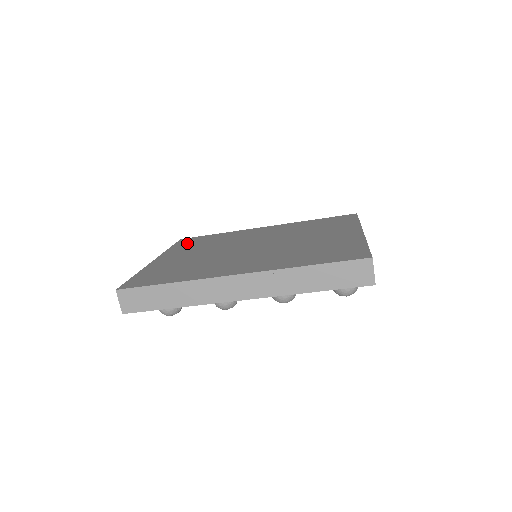
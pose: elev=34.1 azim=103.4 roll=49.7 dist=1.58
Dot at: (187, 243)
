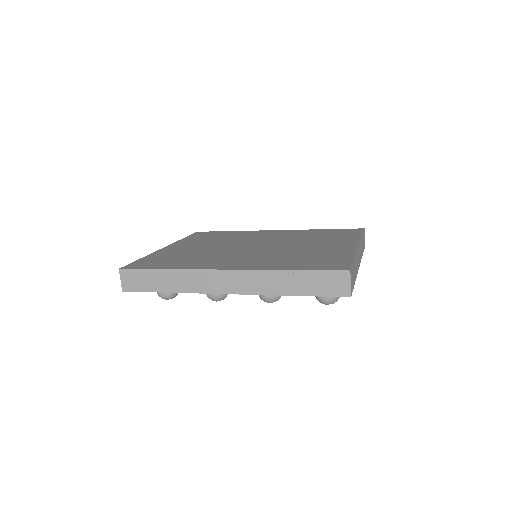
Dot at: (200, 236)
